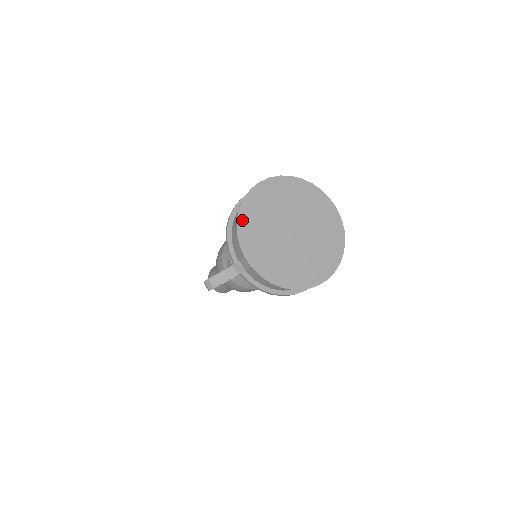
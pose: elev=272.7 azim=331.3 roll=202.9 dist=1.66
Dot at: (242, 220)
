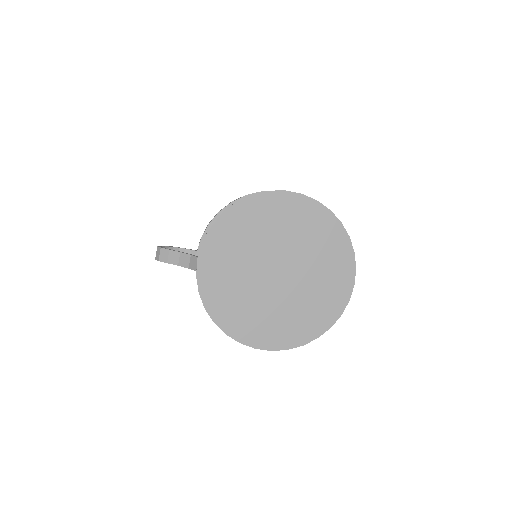
Dot at: (228, 218)
